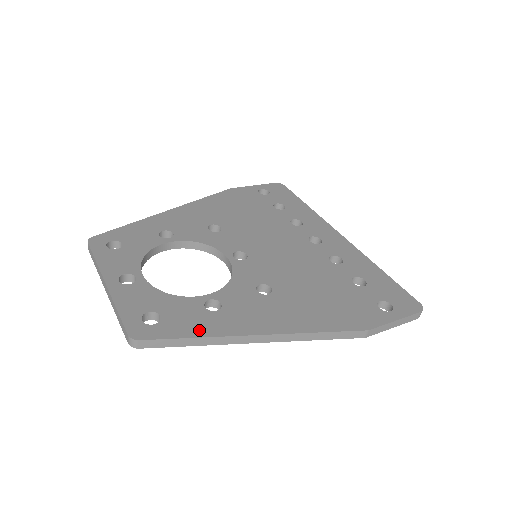
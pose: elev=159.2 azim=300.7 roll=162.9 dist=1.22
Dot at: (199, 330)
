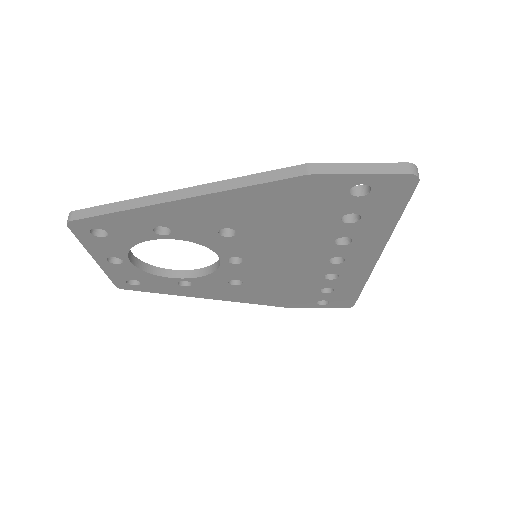
Dot at: occluded
